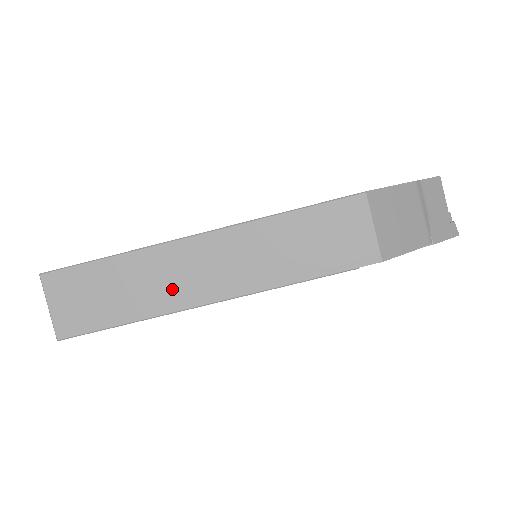
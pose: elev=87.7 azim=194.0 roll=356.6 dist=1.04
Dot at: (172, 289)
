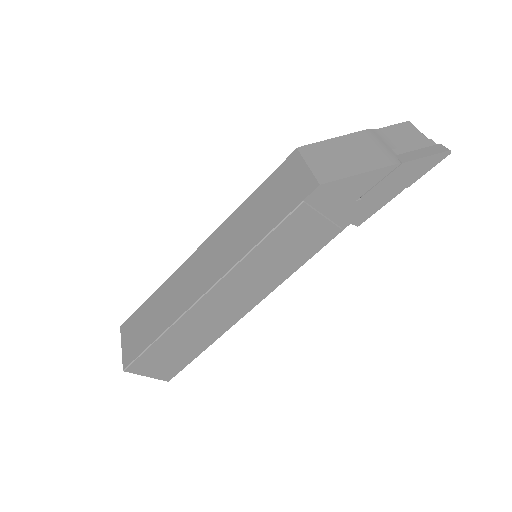
Dot at: (184, 295)
